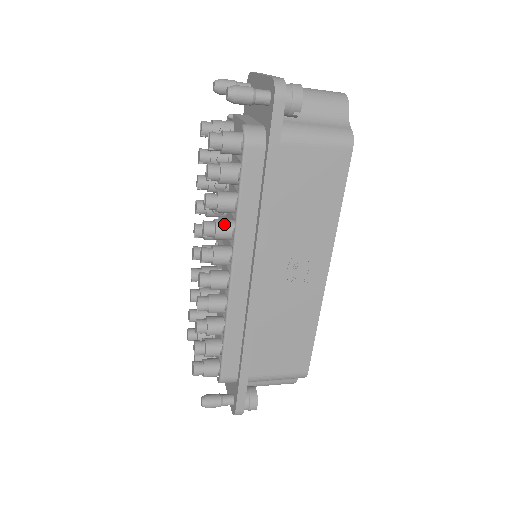
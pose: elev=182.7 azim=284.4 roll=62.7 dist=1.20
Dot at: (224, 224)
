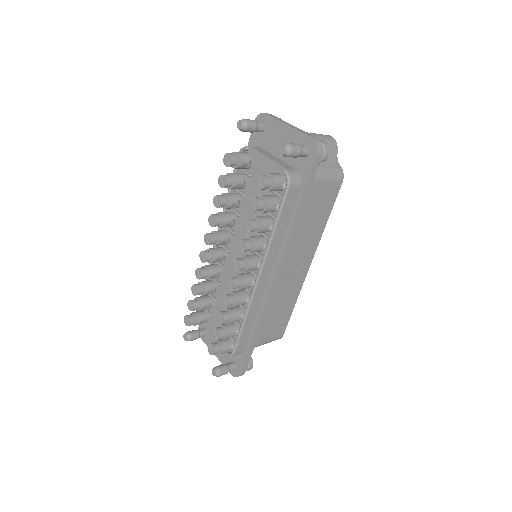
Dot at: (258, 241)
